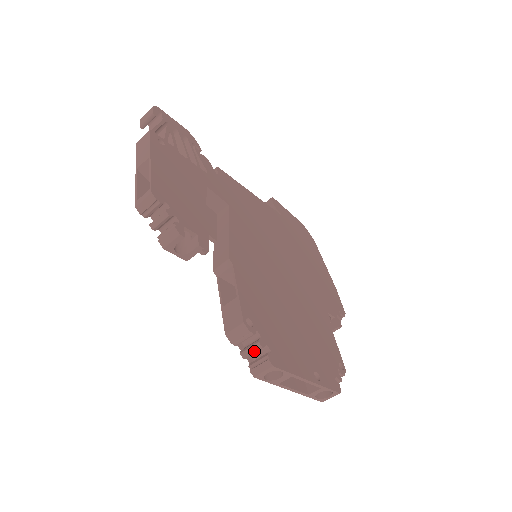
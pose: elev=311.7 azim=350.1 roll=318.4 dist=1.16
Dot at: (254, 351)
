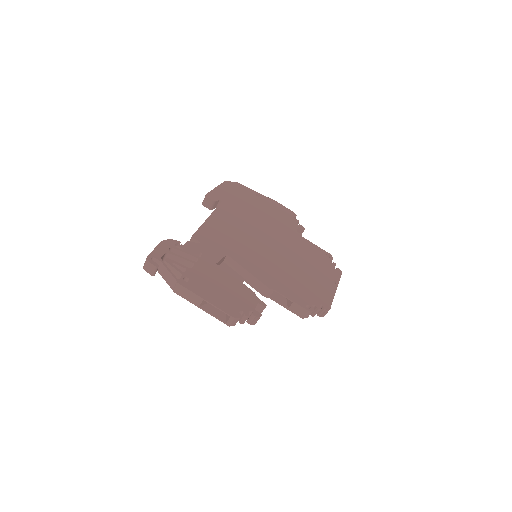
Dot at: occluded
